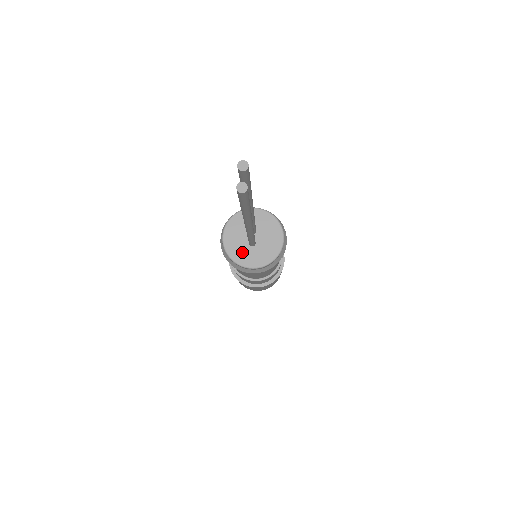
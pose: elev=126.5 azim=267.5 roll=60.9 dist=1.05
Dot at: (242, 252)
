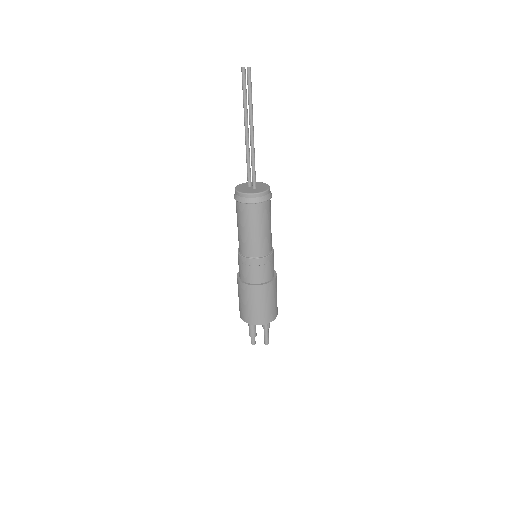
Dot at: (254, 191)
